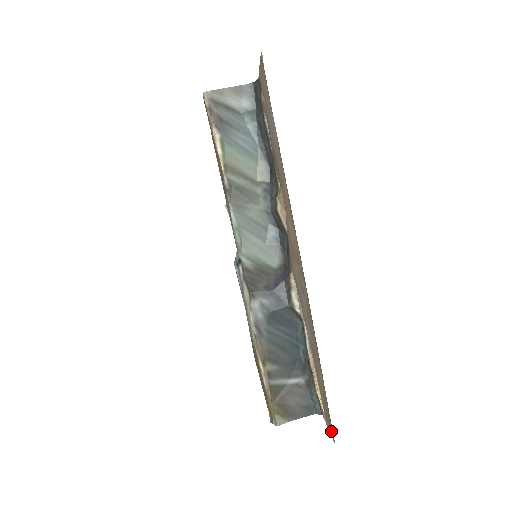
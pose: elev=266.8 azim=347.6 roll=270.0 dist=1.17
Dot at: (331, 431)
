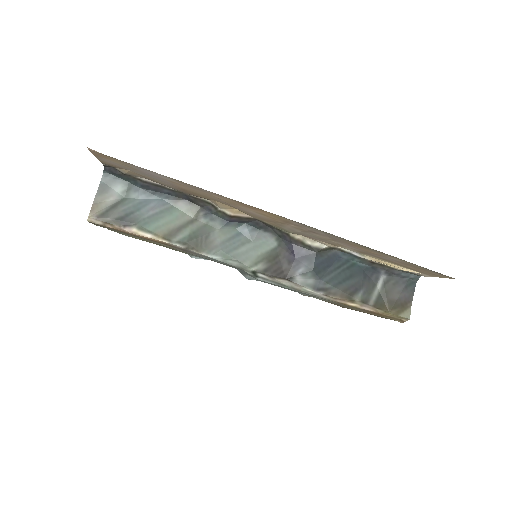
Dot at: (443, 276)
